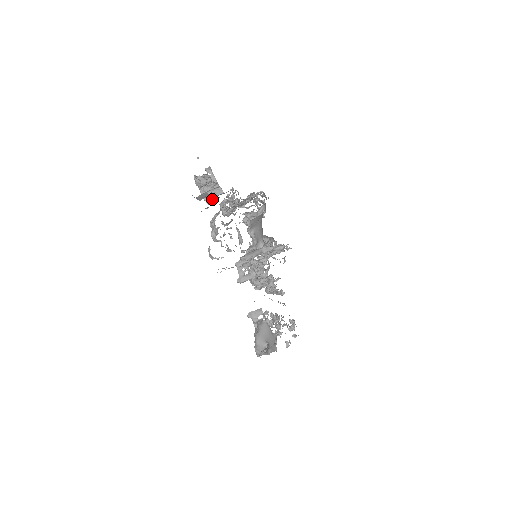
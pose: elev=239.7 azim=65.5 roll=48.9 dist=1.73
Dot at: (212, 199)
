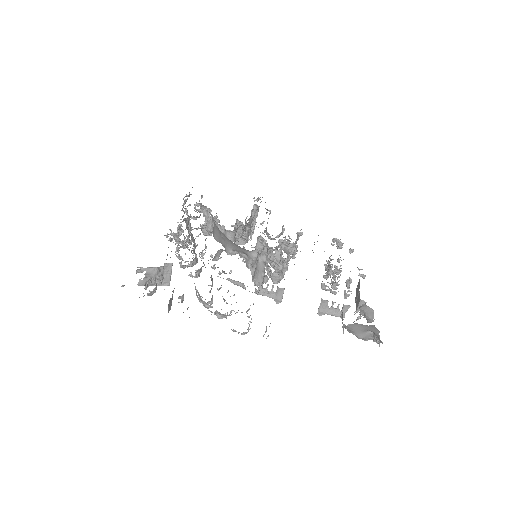
Dot at: (180, 297)
